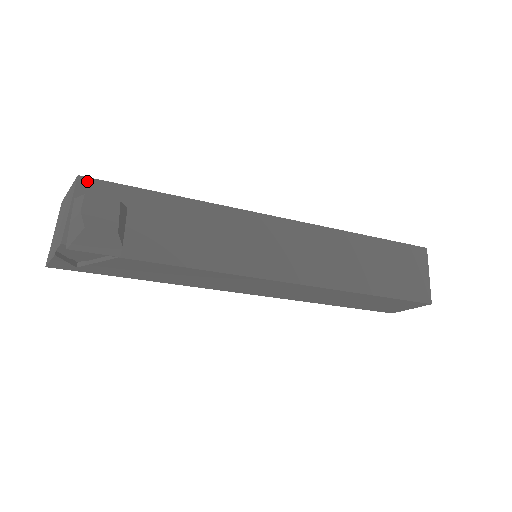
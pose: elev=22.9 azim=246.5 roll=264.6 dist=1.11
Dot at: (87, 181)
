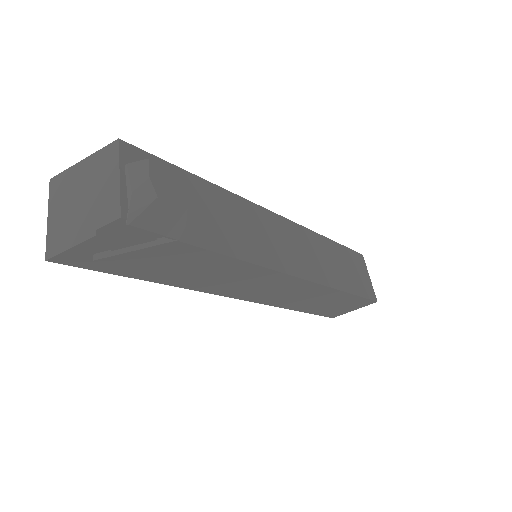
Dot at: (129, 147)
